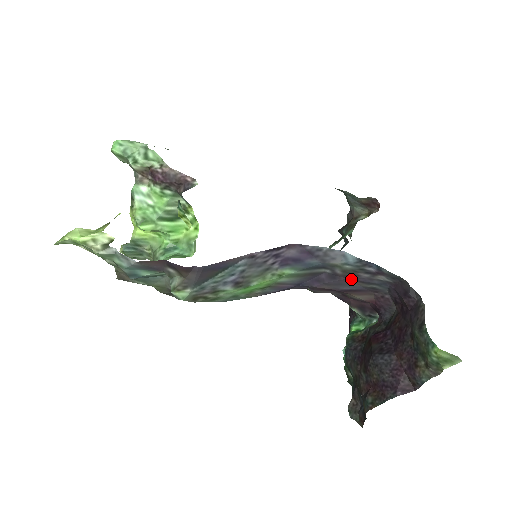
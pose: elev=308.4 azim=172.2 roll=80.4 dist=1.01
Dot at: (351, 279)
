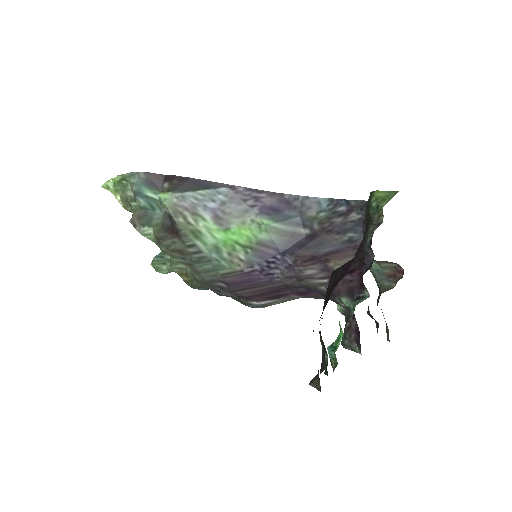
Dot at: (328, 232)
